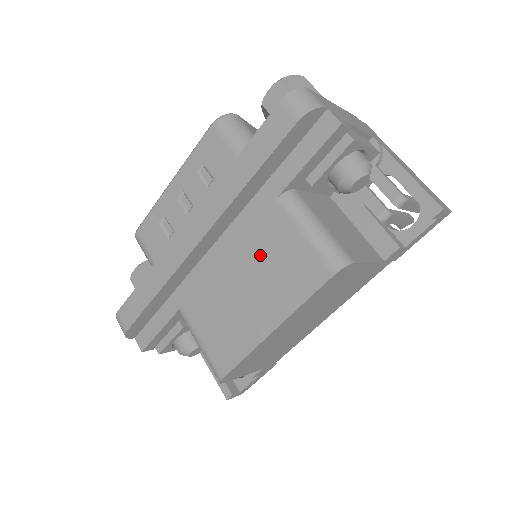
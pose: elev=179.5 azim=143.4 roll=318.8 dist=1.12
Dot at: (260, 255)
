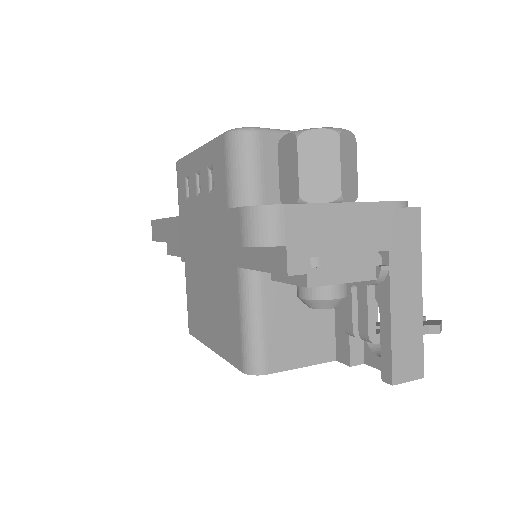
Dot at: (220, 293)
